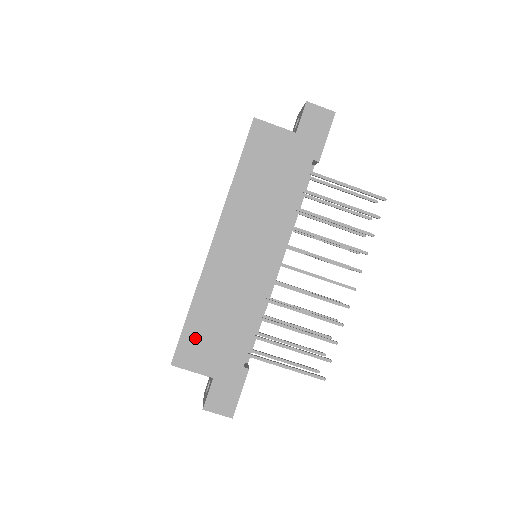
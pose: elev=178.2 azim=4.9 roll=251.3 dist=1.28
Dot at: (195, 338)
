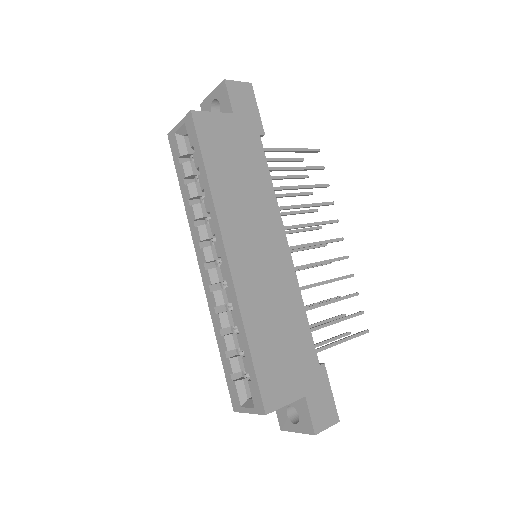
Dot at: (269, 369)
